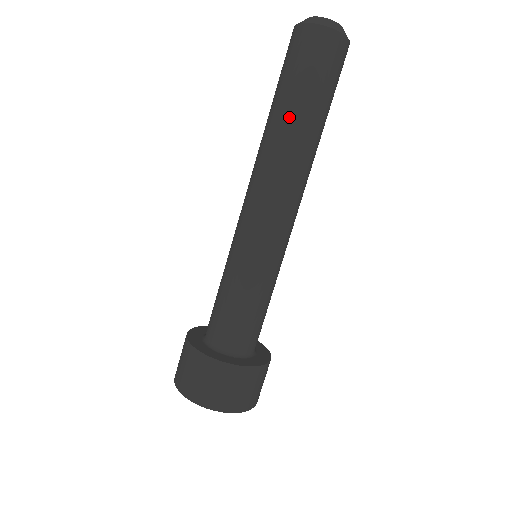
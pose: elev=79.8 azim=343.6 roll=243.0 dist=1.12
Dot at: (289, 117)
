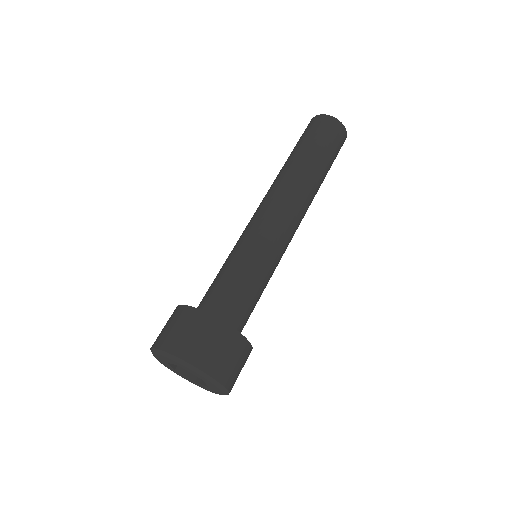
Dot at: (307, 160)
